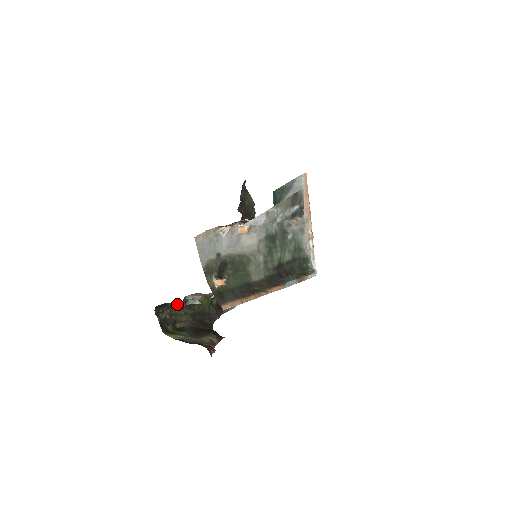
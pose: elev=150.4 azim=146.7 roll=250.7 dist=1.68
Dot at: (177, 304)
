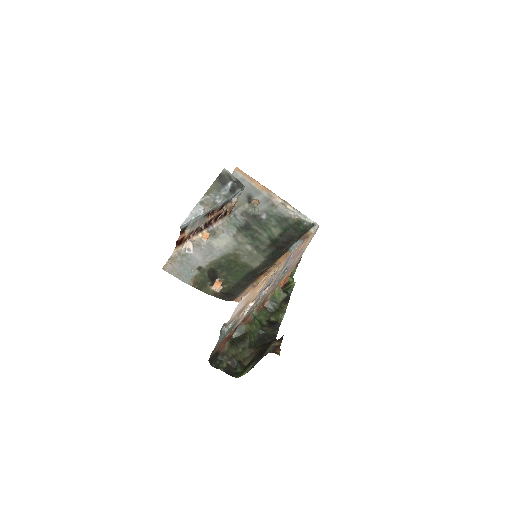
Dot at: (227, 346)
